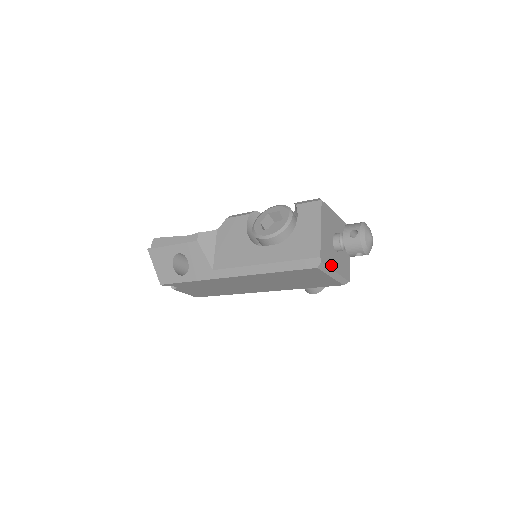
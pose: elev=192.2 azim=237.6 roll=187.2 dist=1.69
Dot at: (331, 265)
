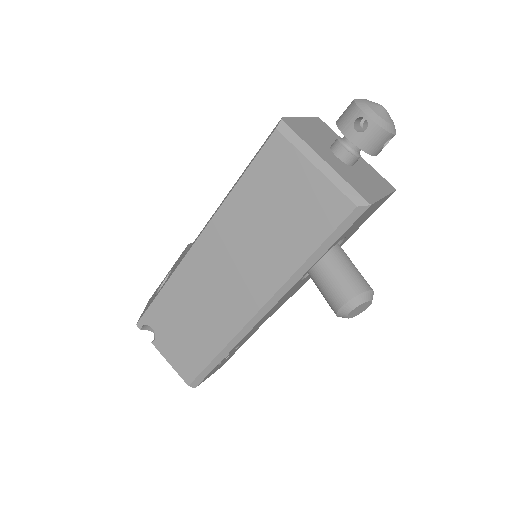
Dot at: (312, 147)
